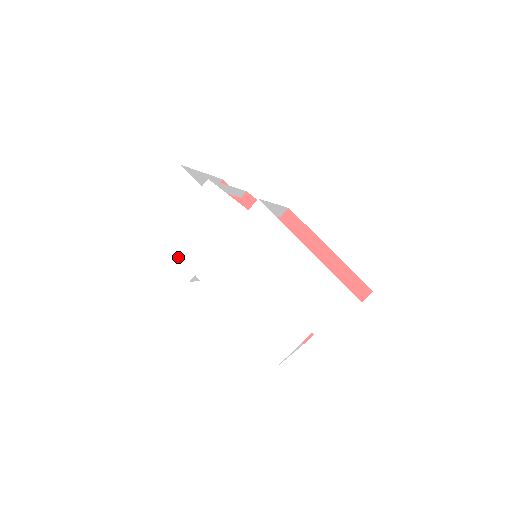
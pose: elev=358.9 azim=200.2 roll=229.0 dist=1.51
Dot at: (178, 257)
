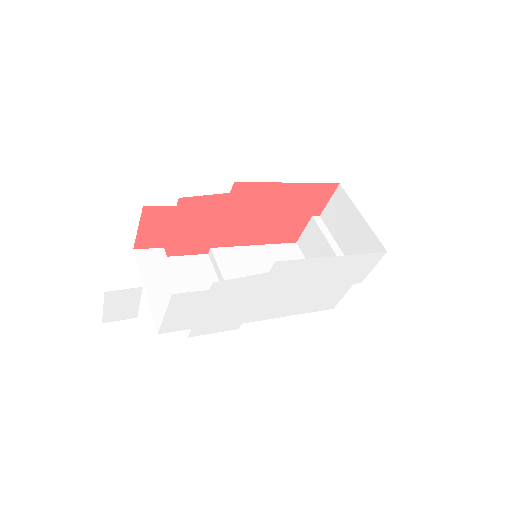
Dot at: (218, 328)
